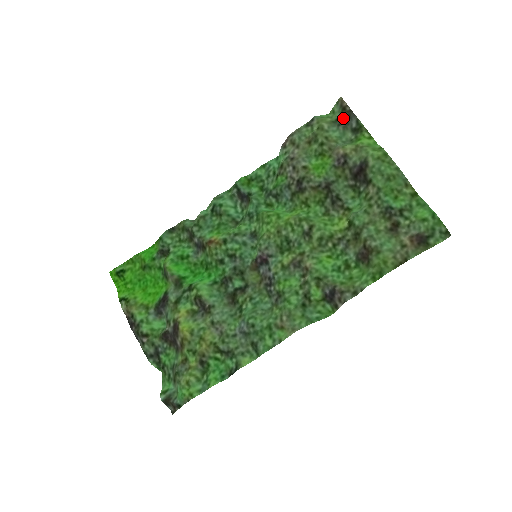
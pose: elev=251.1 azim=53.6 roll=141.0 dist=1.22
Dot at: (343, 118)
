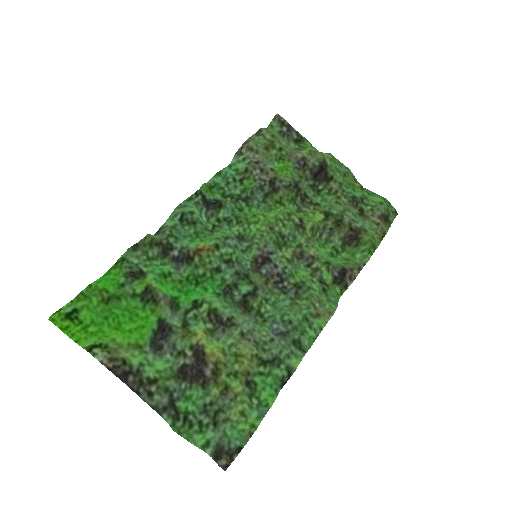
Dot at: (284, 131)
